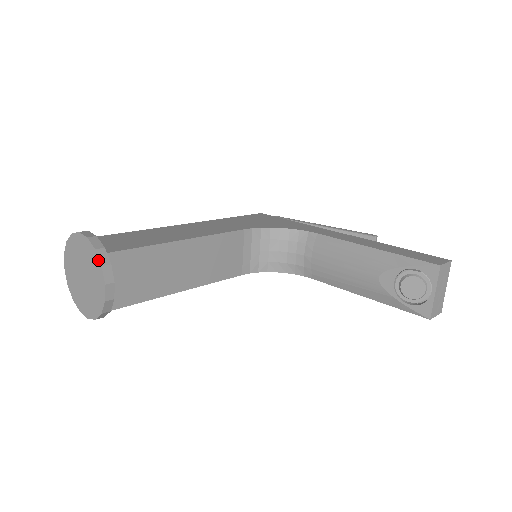
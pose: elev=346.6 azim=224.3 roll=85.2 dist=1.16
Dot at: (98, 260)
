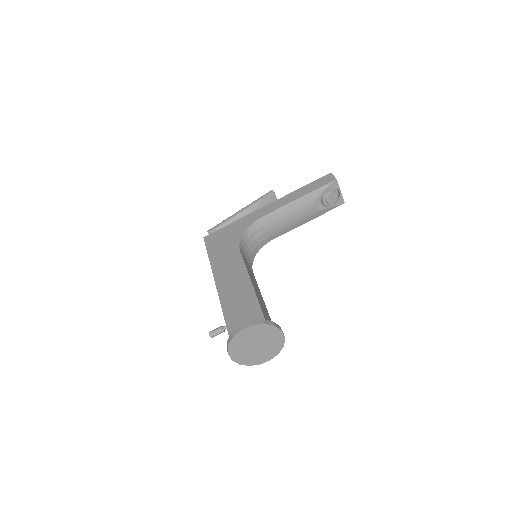
Dot at: (270, 326)
